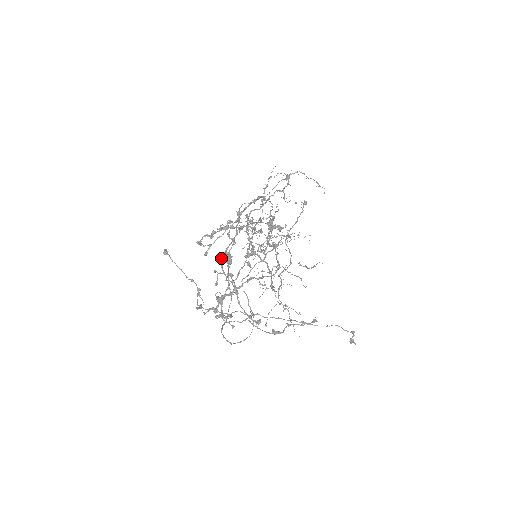
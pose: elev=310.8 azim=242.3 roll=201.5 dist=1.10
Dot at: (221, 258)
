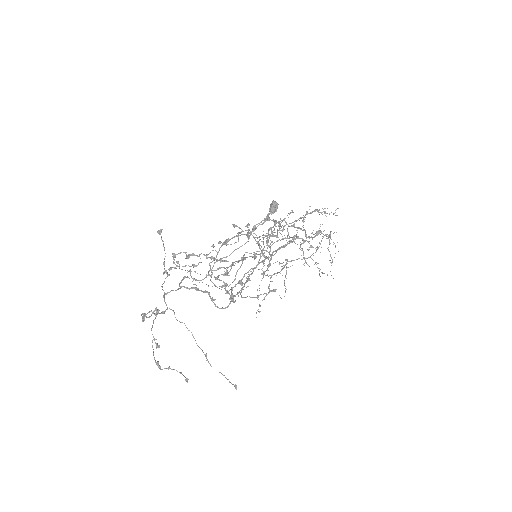
Dot at: (227, 239)
